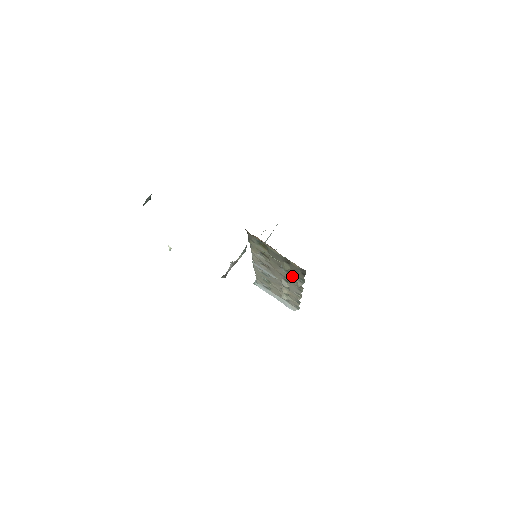
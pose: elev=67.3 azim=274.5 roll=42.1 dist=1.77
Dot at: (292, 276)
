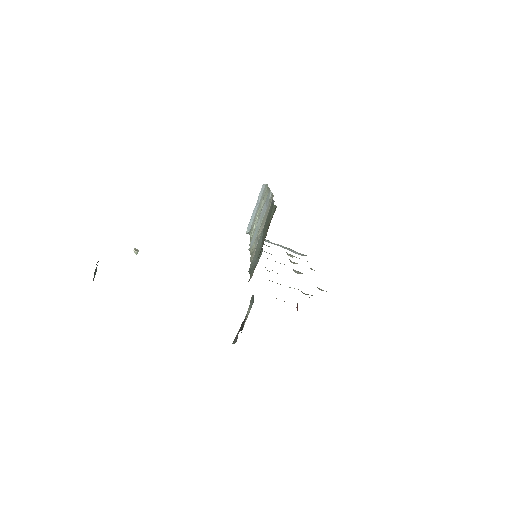
Dot at: occluded
